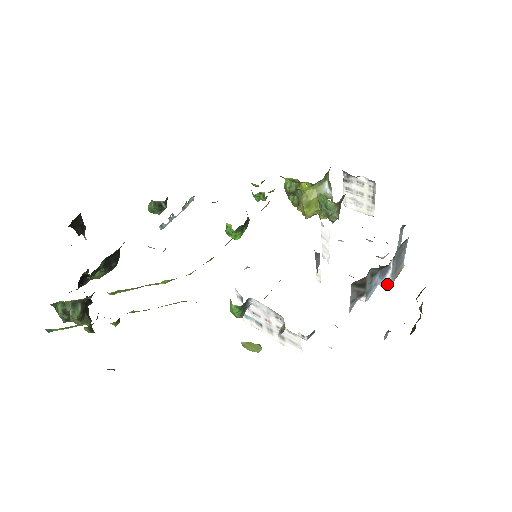
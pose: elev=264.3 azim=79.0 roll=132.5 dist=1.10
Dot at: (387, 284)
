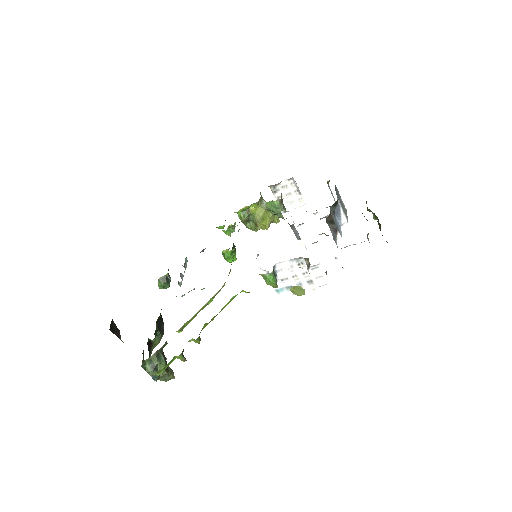
Dot at: (345, 221)
